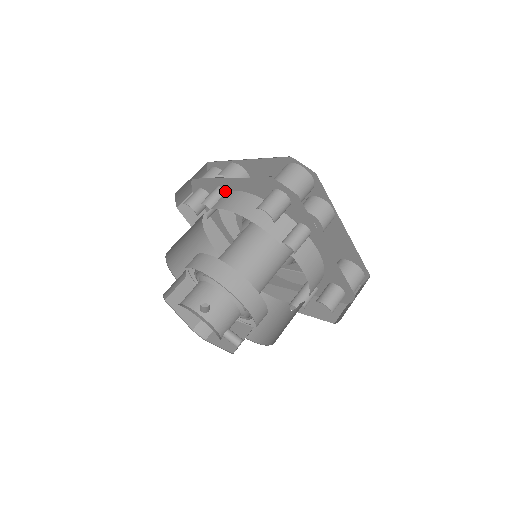
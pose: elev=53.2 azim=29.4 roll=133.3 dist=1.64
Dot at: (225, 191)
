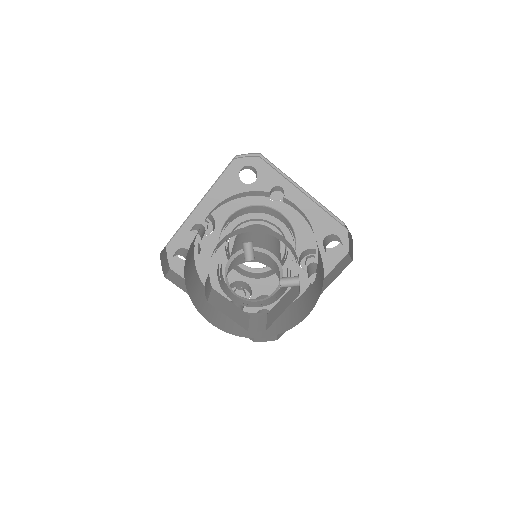
Dot at: (201, 224)
